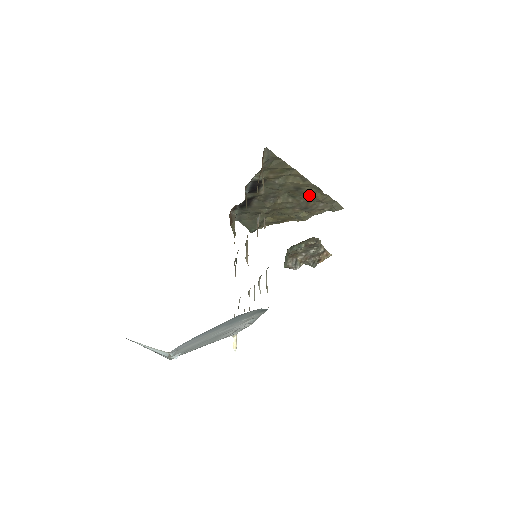
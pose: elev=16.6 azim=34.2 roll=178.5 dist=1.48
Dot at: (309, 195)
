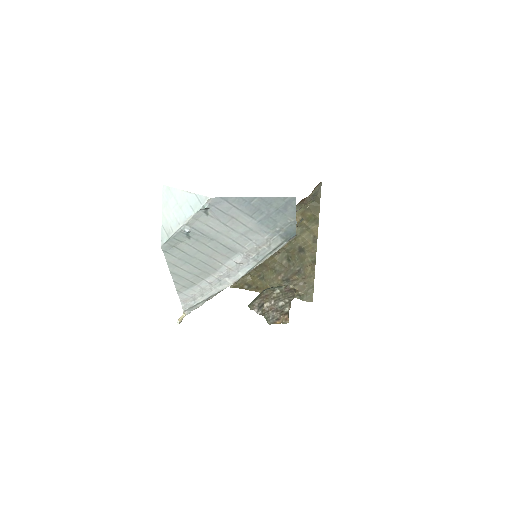
Dot at: (302, 265)
